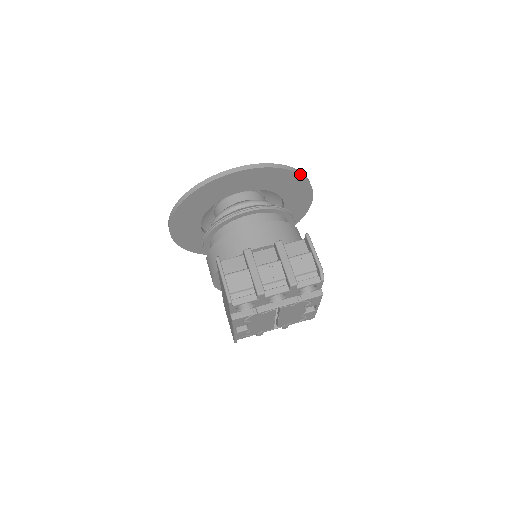
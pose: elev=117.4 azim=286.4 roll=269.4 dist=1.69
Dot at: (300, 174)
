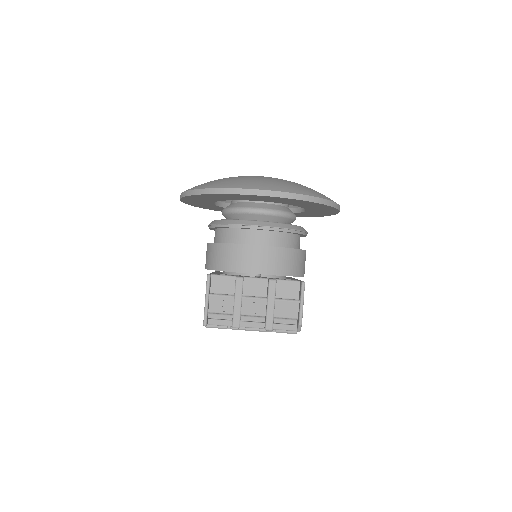
Dot at: (328, 205)
